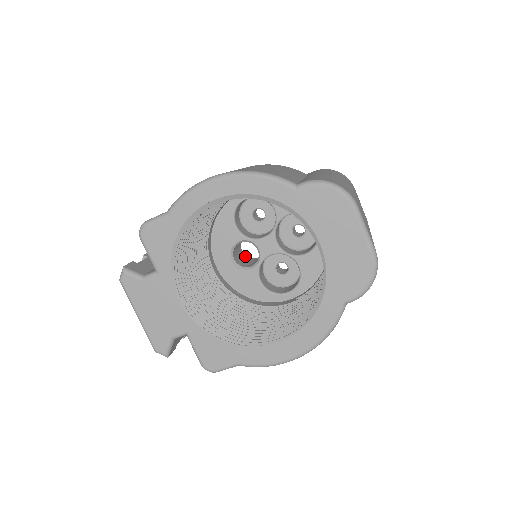
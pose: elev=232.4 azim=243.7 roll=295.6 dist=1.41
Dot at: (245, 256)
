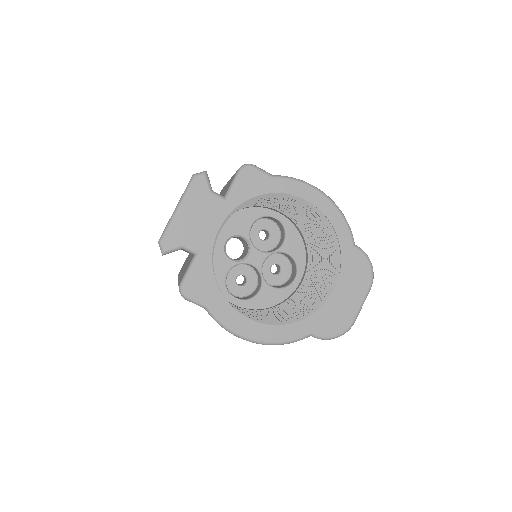
Dot at: occluded
